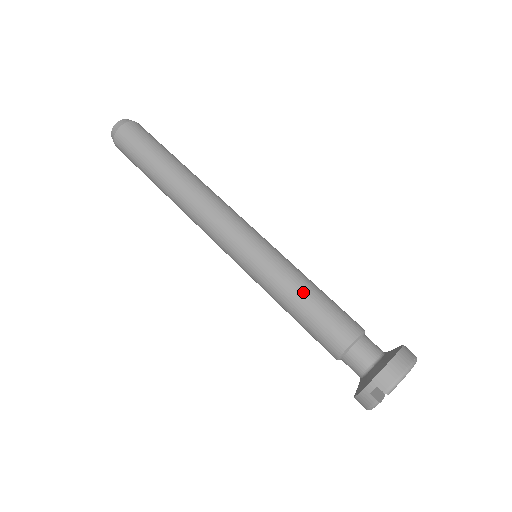
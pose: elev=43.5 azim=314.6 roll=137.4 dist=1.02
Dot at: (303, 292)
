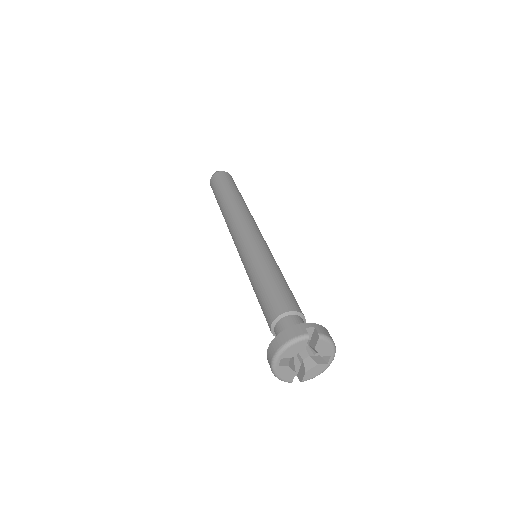
Dot at: (284, 278)
